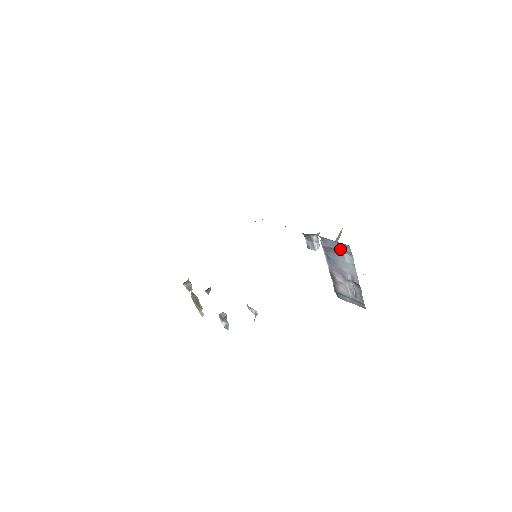
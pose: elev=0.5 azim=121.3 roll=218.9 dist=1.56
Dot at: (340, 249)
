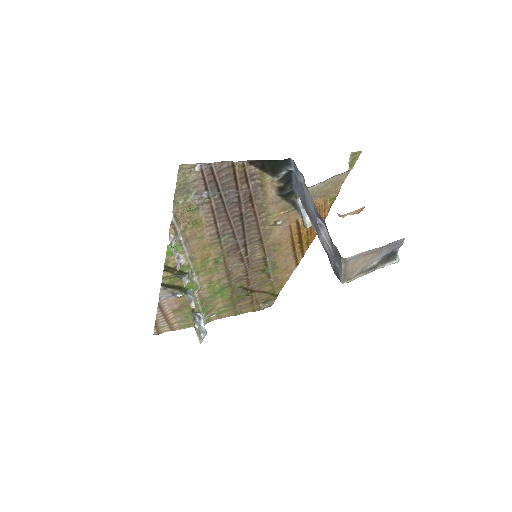
Dot at: (298, 180)
